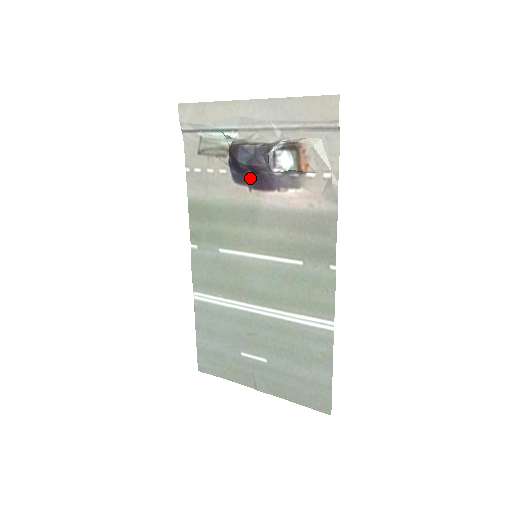
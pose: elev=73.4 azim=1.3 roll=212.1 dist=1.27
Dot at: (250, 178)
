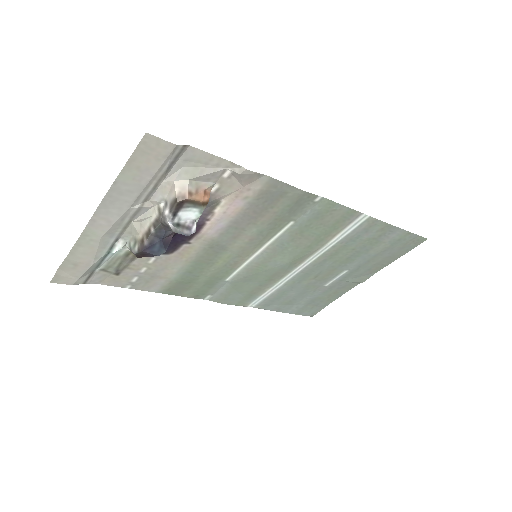
Dot at: (177, 240)
